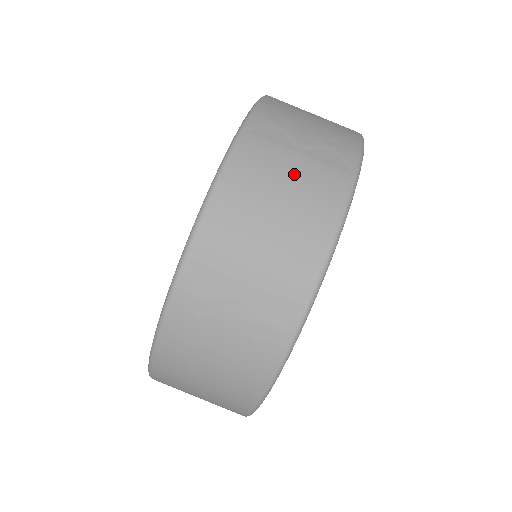
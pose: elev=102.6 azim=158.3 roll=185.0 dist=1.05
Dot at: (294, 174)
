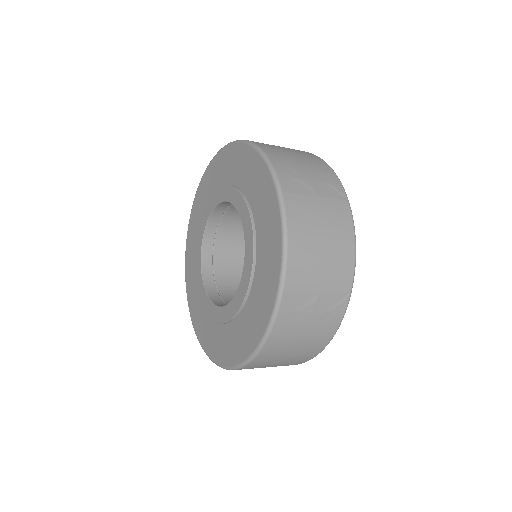
Dot at: (322, 213)
